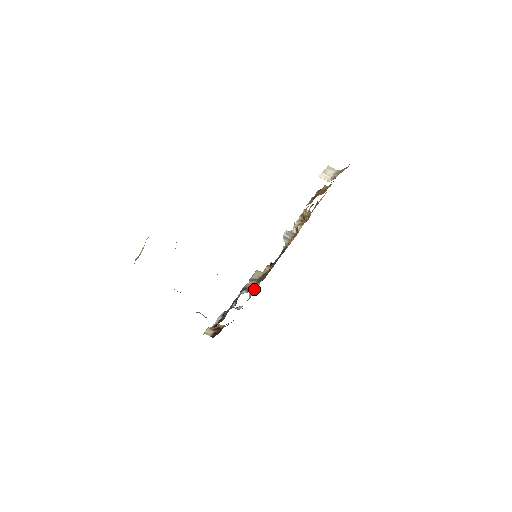
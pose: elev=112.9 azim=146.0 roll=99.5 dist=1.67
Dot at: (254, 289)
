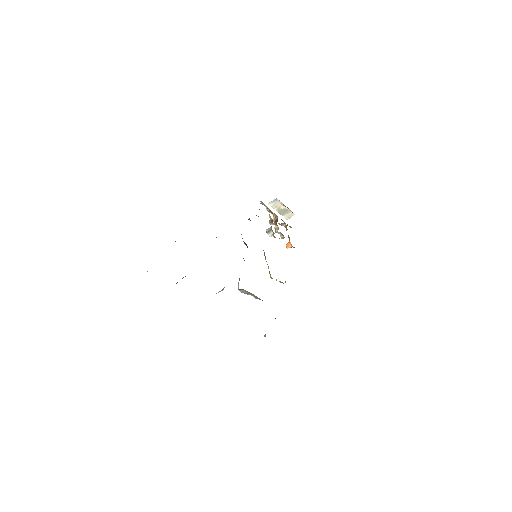
Dot at: occluded
